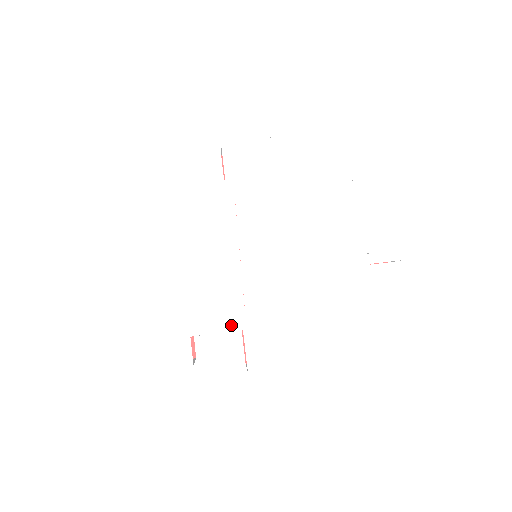
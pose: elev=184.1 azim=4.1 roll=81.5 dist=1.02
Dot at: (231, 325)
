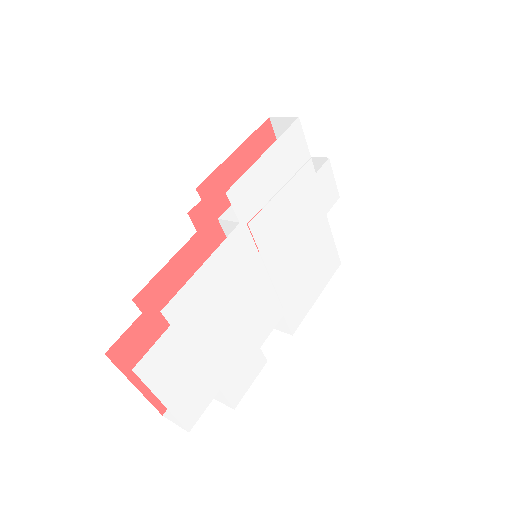
Dot at: (277, 319)
